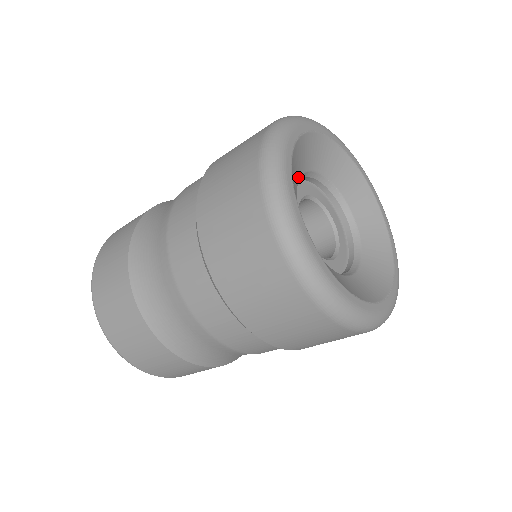
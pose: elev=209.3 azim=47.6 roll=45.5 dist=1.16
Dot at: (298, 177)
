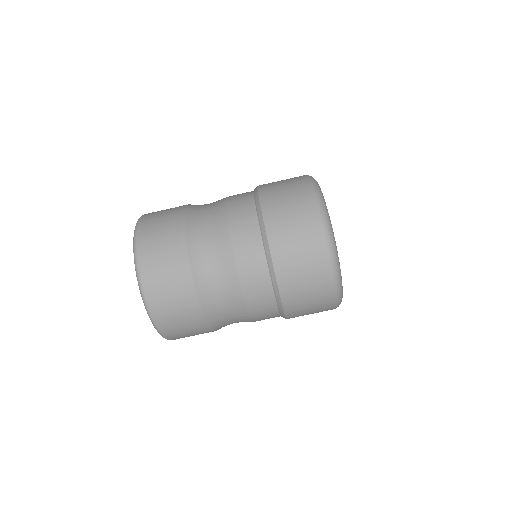
Dot at: occluded
